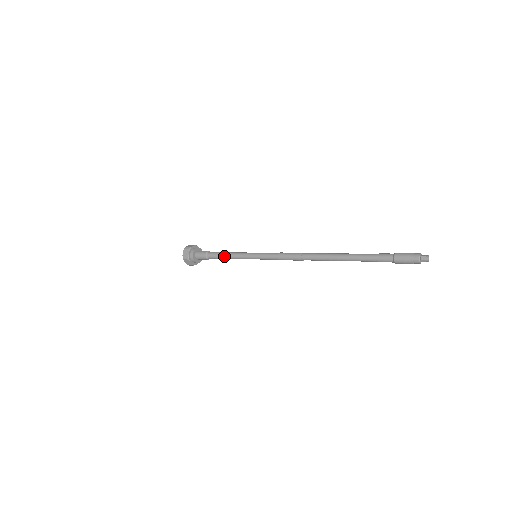
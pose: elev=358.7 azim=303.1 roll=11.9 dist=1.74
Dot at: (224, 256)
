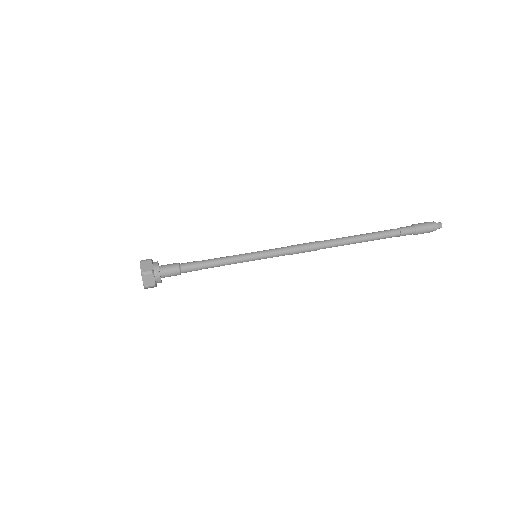
Dot at: (210, 267)
